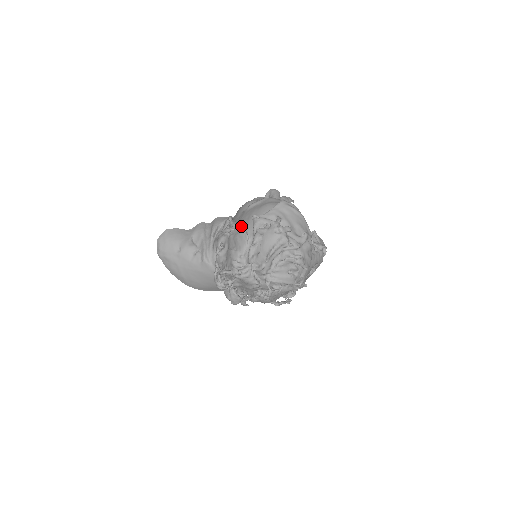
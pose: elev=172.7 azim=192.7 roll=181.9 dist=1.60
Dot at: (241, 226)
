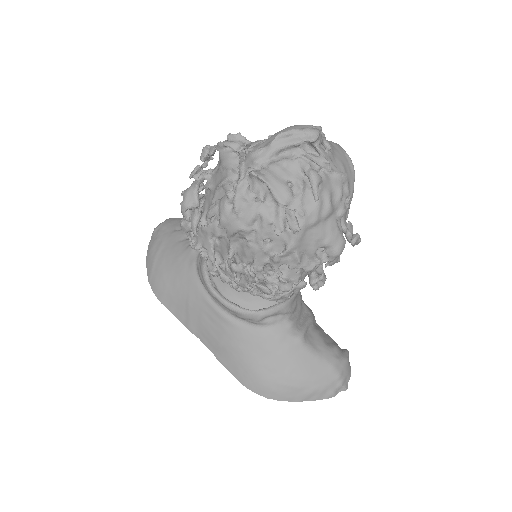
Dot at: occluded
